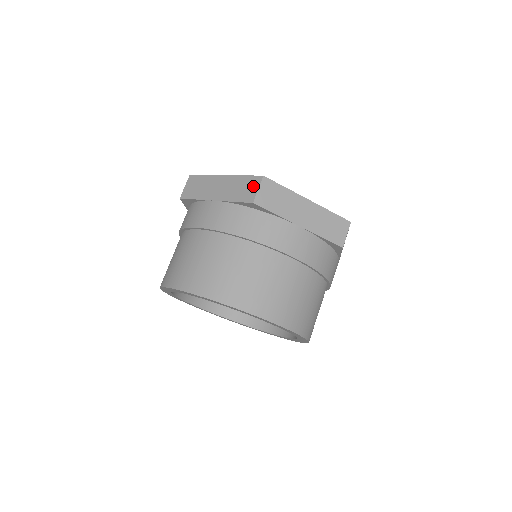
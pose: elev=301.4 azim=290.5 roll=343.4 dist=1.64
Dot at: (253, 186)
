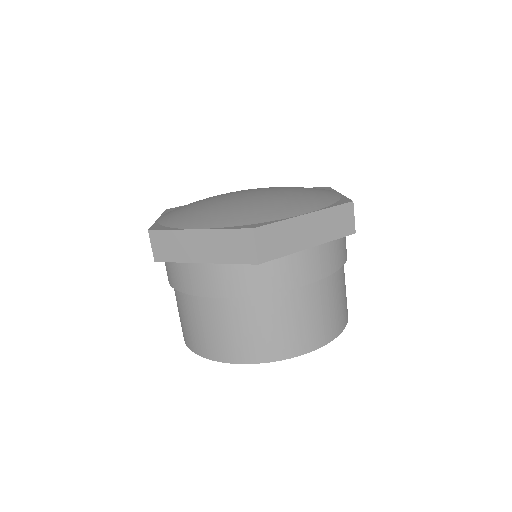
Dot at: (246, 243)
